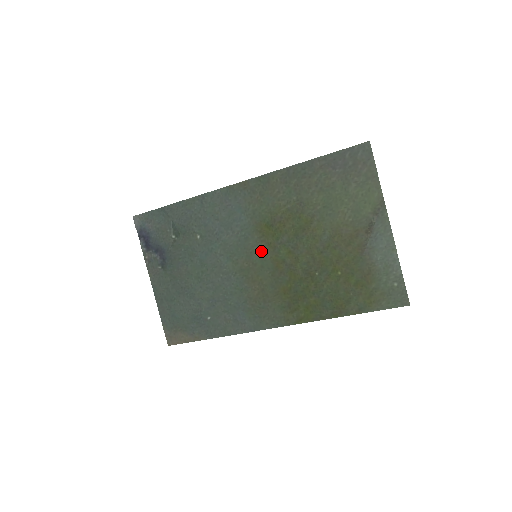
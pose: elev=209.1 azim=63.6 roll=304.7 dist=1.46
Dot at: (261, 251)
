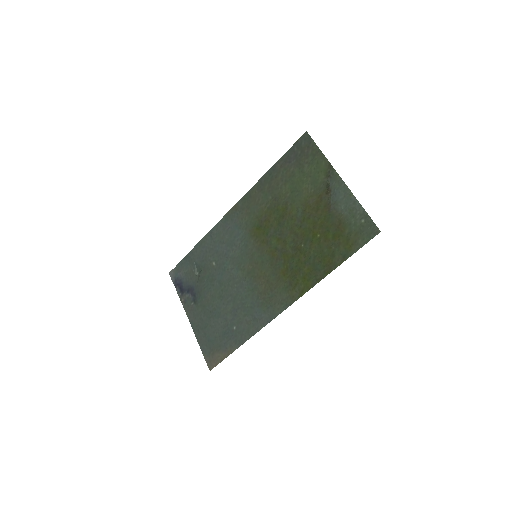
Dot at: (258, 250)
